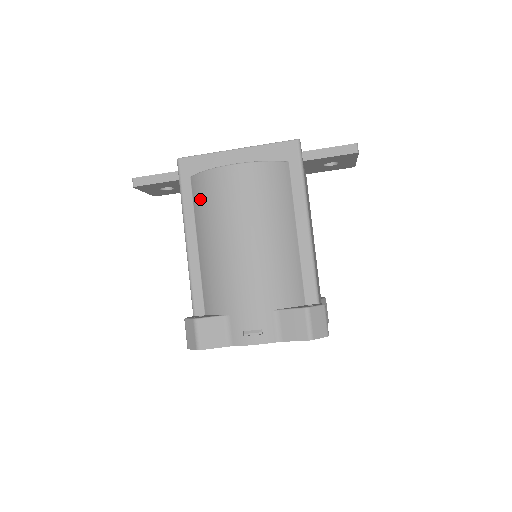
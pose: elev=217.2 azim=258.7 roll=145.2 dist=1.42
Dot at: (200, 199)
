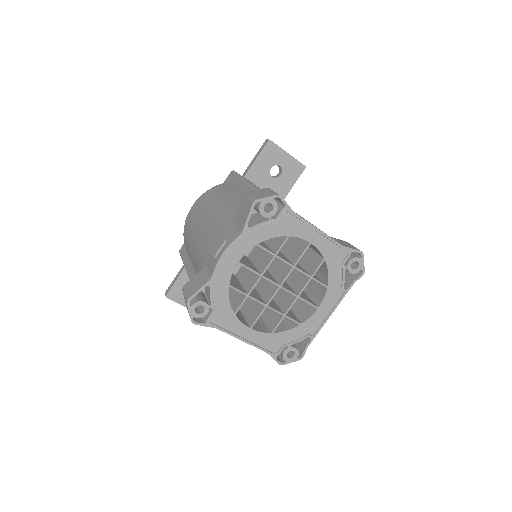
Dot at: (186, 245)
